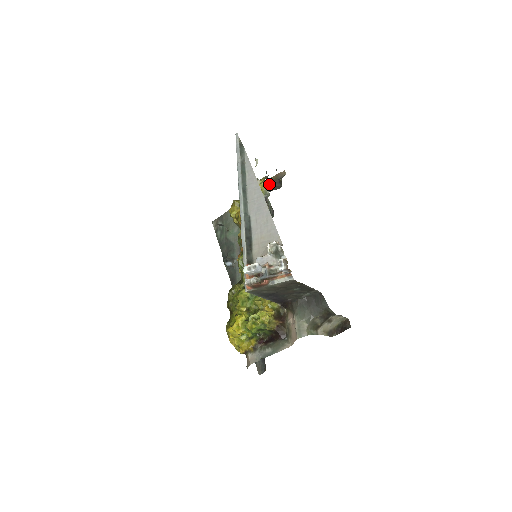
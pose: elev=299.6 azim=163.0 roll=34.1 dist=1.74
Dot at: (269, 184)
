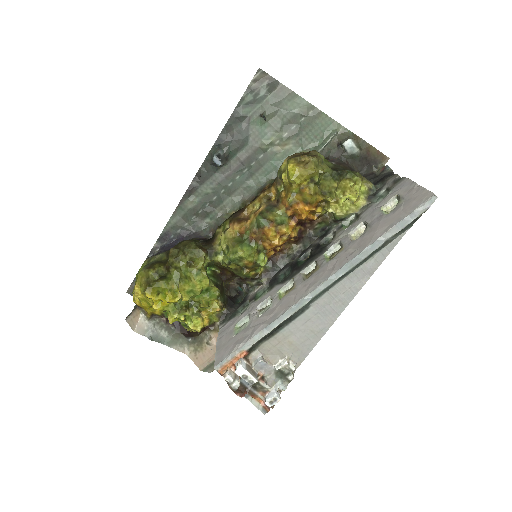
Dot at: (361, 152)
